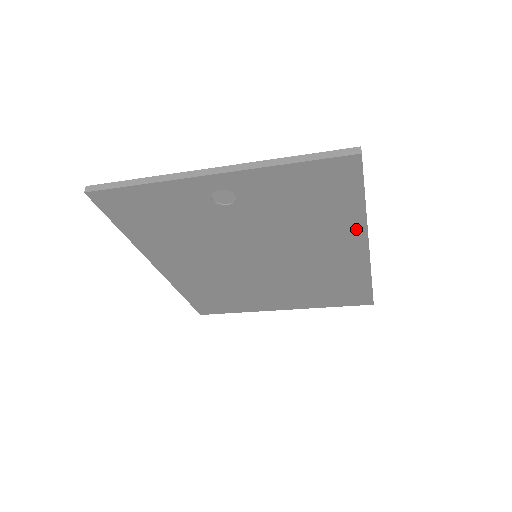
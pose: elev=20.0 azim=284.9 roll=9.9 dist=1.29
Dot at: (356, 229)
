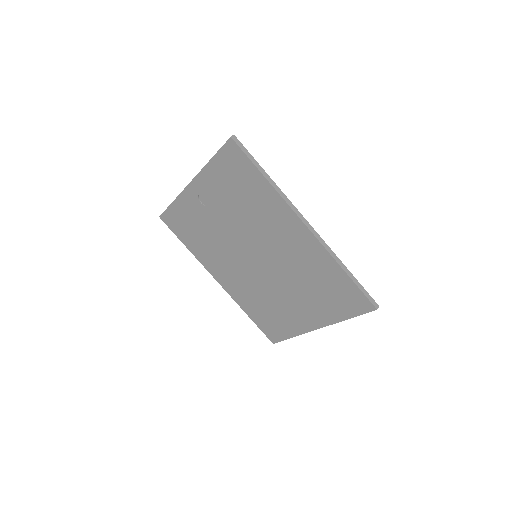
Dot at: (281, 206)
